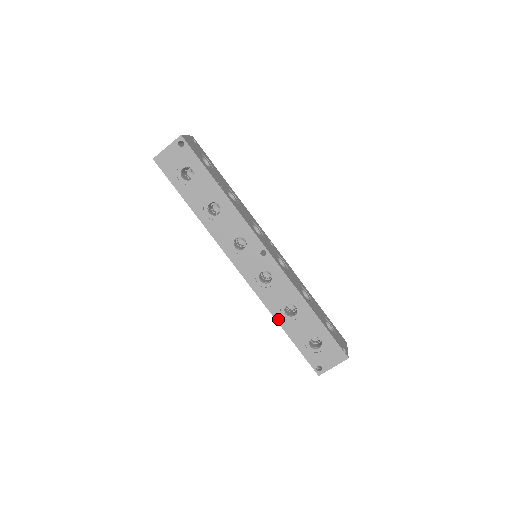
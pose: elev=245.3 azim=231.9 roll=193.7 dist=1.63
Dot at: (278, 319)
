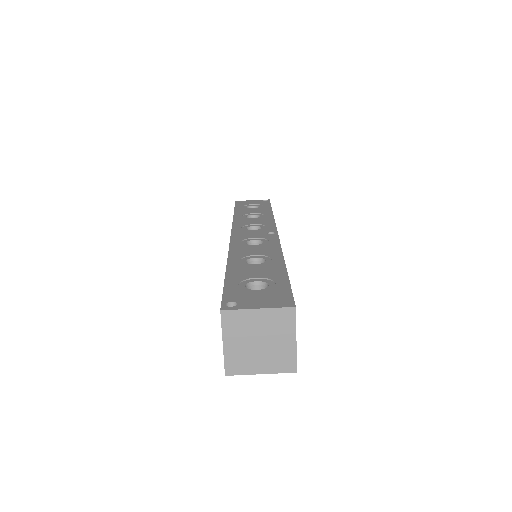
Dot at: (231, 261)
